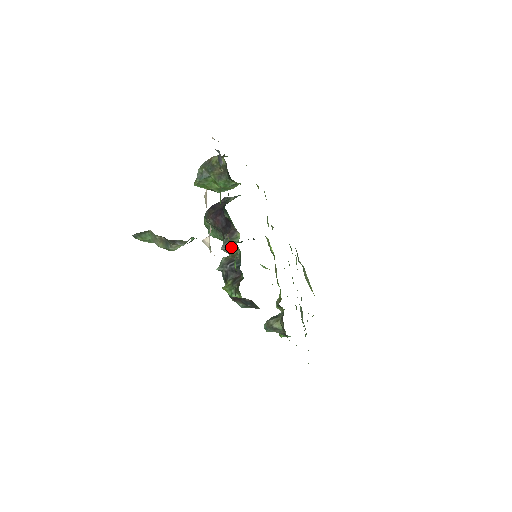
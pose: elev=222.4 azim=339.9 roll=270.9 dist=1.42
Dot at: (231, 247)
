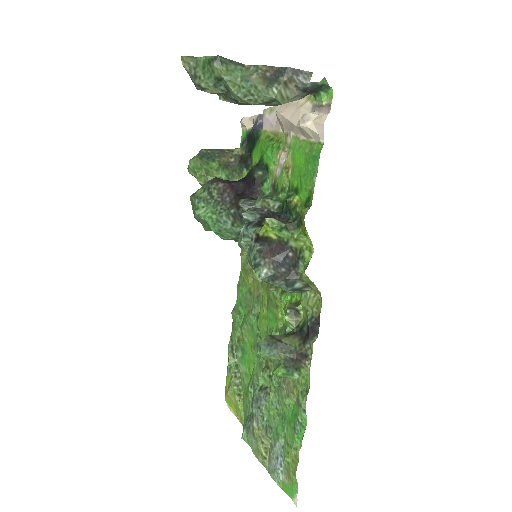
Dot at: (267, 197)
